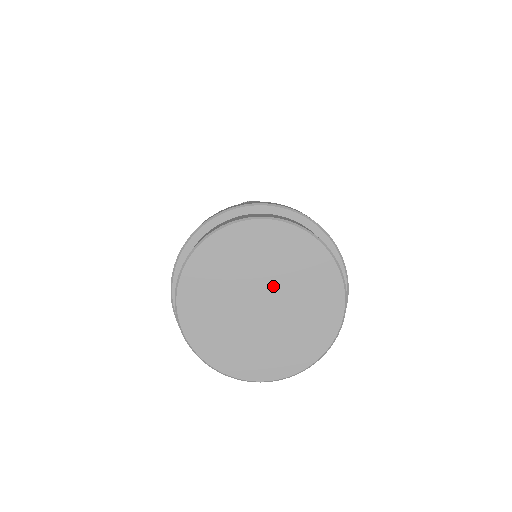
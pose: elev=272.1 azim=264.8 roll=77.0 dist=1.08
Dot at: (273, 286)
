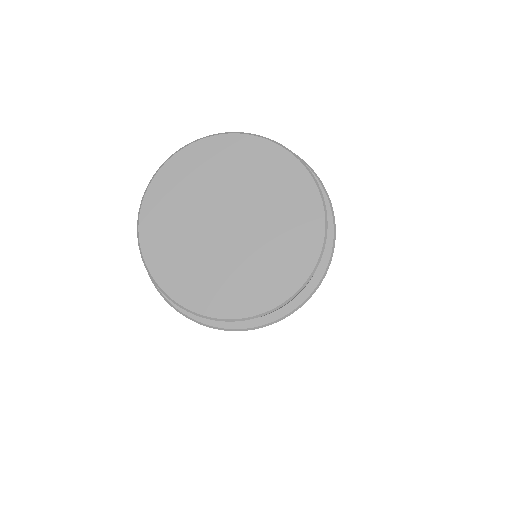
Dot at: (238, 202)
